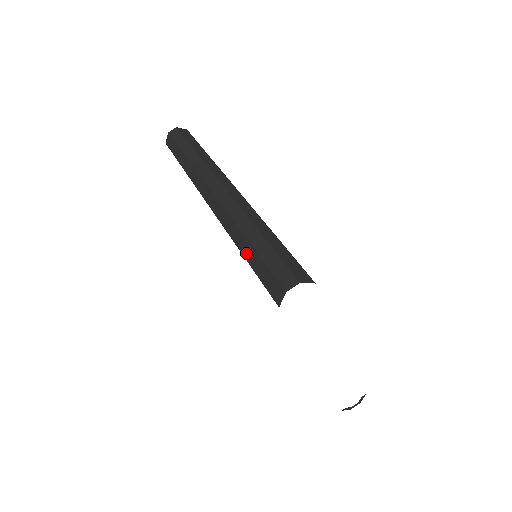
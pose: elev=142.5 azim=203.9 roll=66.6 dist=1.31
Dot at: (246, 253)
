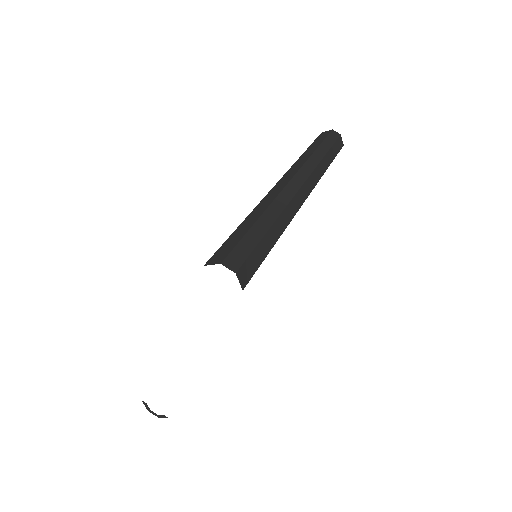
Dot at: (246, 223)
